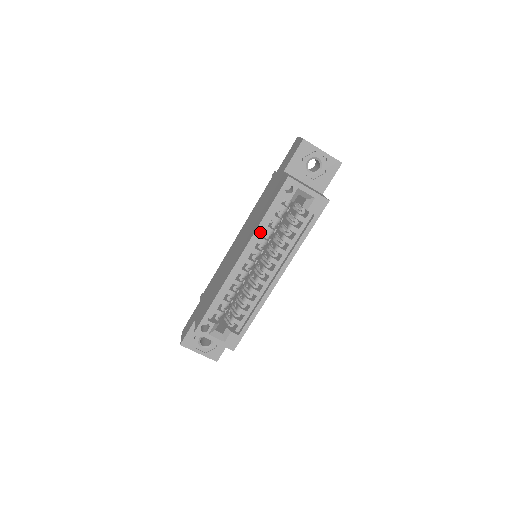
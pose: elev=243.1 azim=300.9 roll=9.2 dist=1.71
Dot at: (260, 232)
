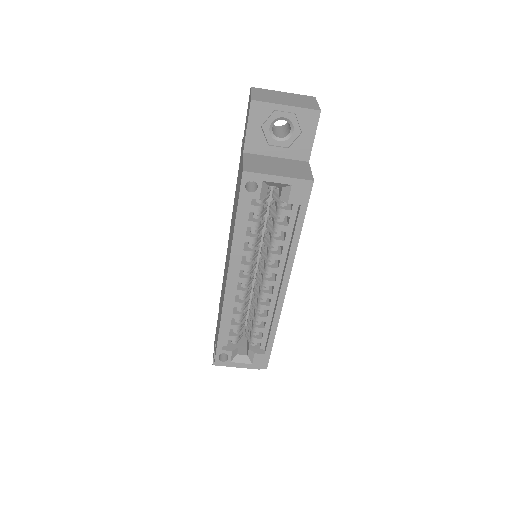
Dot at: (239, 245)
